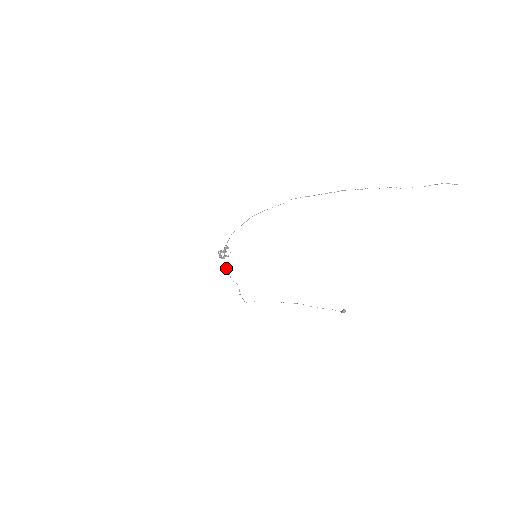
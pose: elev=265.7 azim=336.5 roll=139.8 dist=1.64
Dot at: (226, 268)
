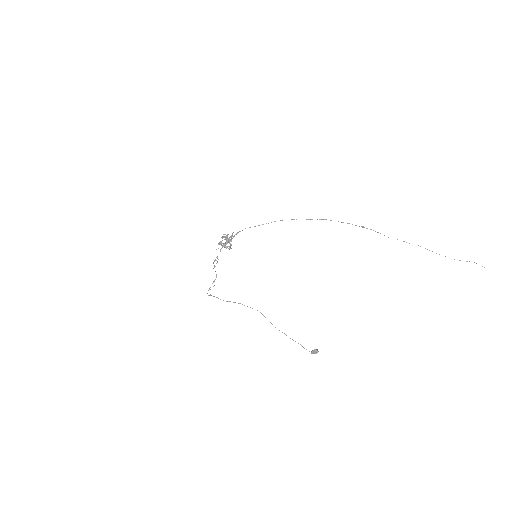
Dot at: (215, 259)
